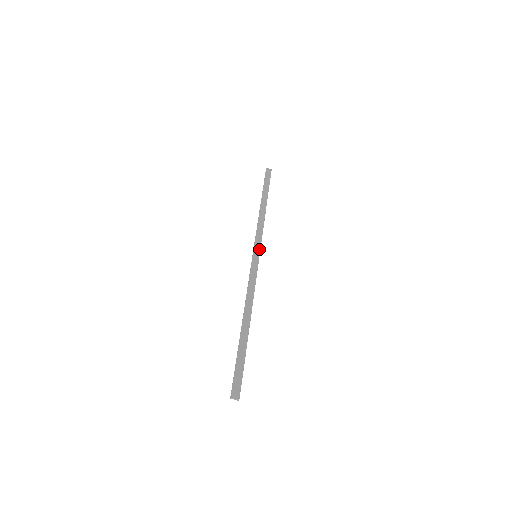
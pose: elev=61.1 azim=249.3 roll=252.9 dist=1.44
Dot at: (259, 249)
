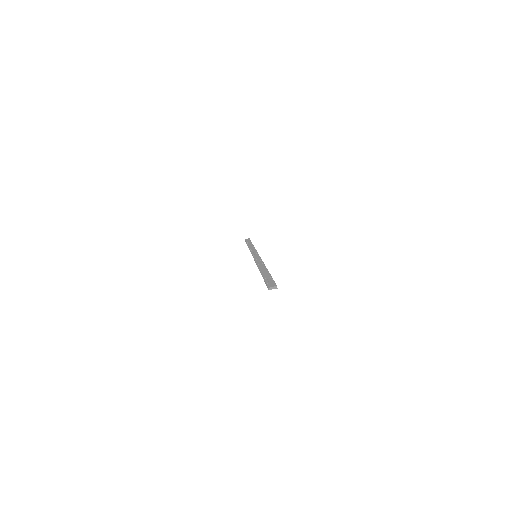
Dot at: occluded
